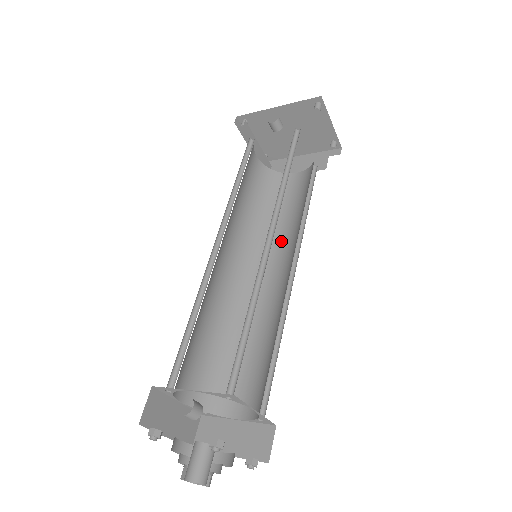
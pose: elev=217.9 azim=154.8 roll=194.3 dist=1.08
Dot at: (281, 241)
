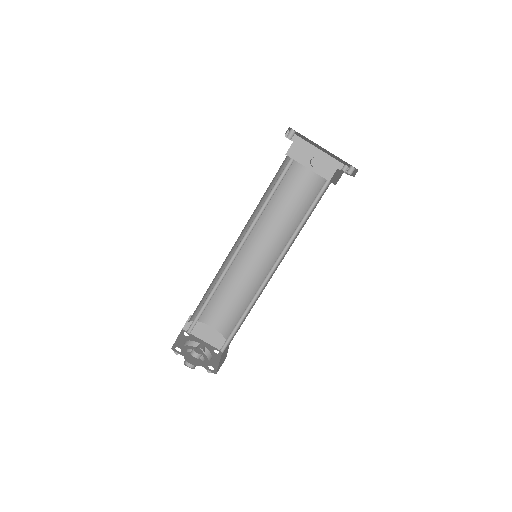
Dot at: (273, 228)
